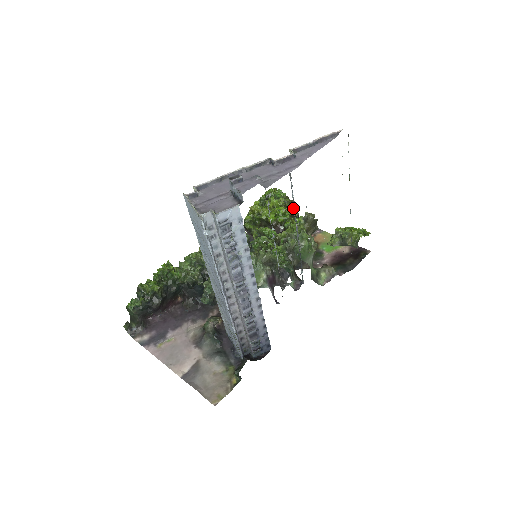
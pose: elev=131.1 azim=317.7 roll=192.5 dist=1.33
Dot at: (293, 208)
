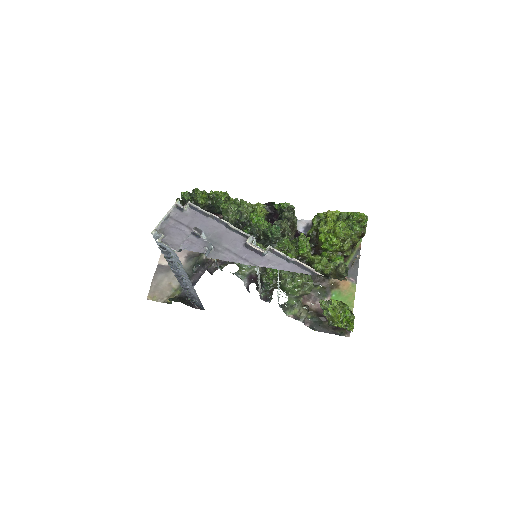
Dot at: (346, 248)
